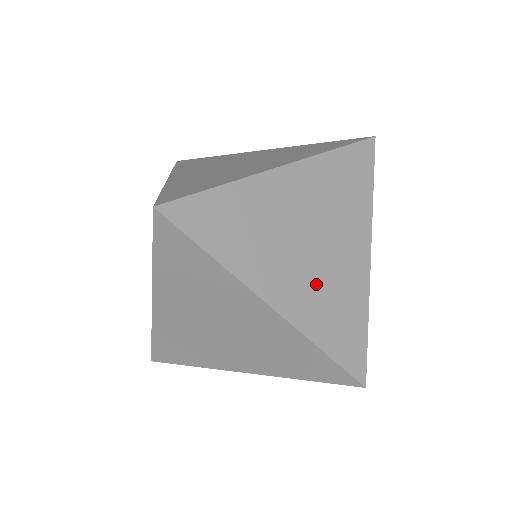
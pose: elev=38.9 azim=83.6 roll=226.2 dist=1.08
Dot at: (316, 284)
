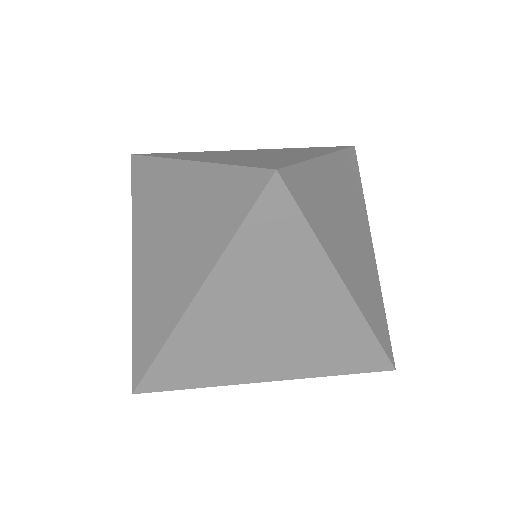
Dot at: (360, 271)
